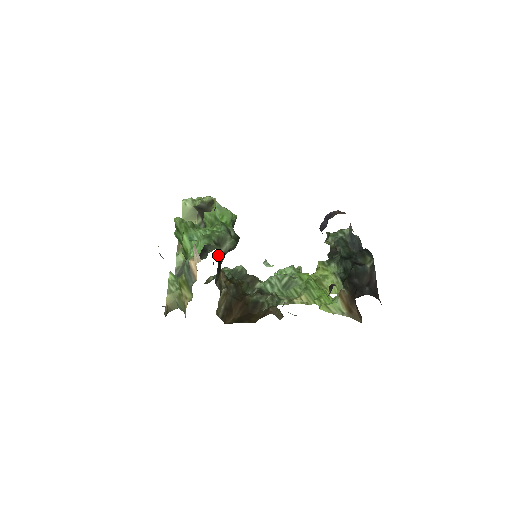
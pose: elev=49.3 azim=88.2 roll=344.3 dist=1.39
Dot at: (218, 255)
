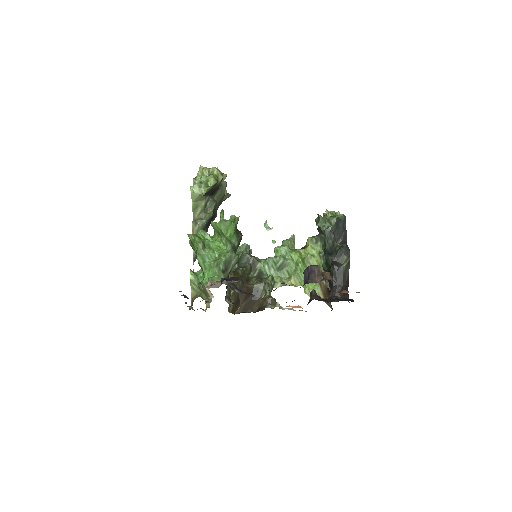
Dot at: occluded
